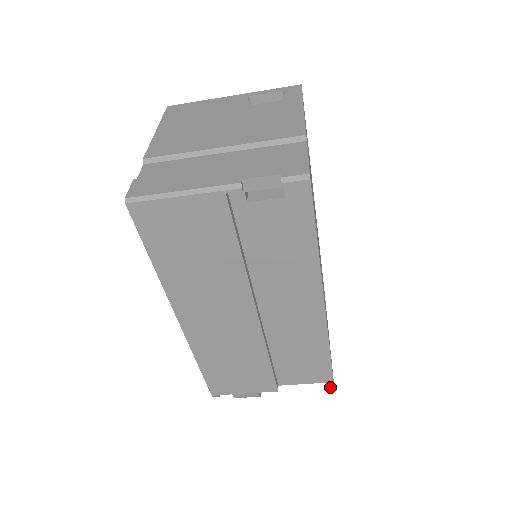
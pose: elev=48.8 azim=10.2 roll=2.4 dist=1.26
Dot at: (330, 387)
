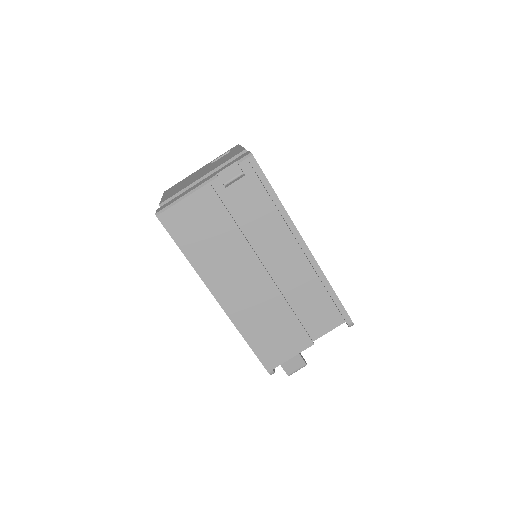
Dot at: (349, 322)
